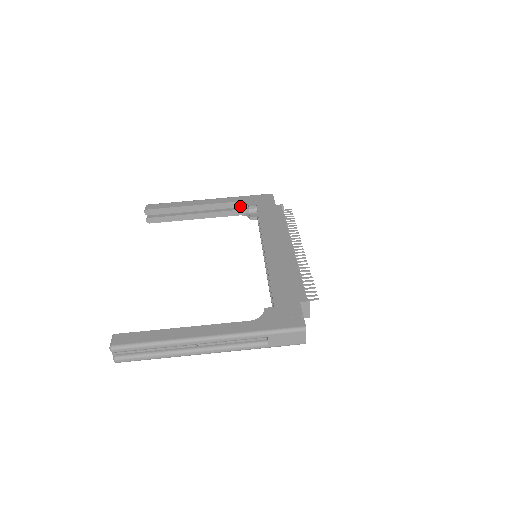
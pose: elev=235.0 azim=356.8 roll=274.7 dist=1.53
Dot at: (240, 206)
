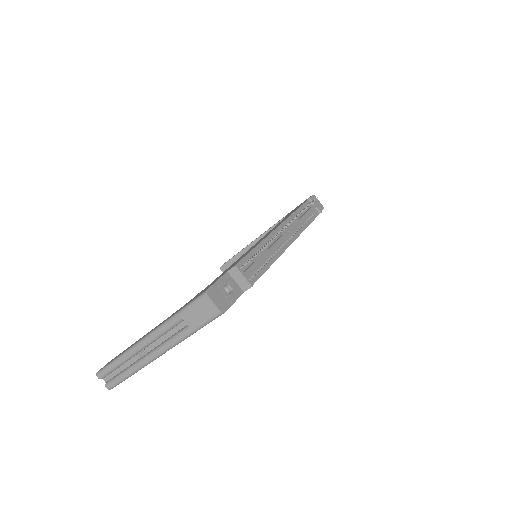
Dot at: occluded
